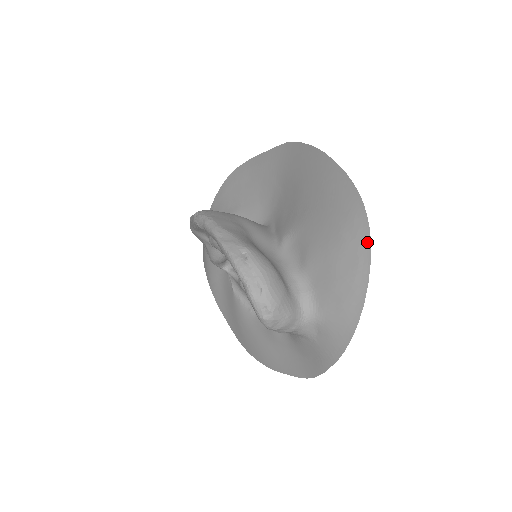
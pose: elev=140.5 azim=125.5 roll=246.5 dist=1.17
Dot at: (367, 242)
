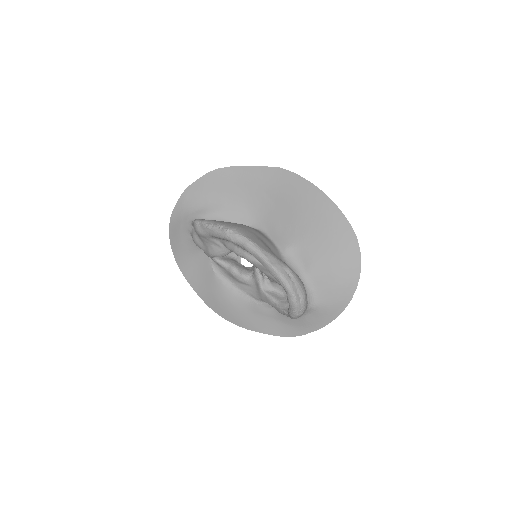
Dot at: (359, 265)
